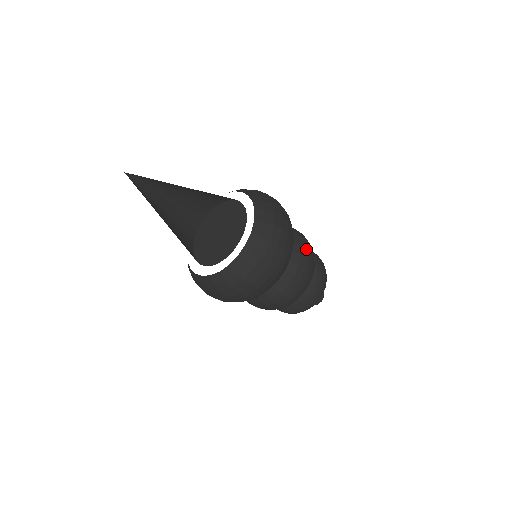
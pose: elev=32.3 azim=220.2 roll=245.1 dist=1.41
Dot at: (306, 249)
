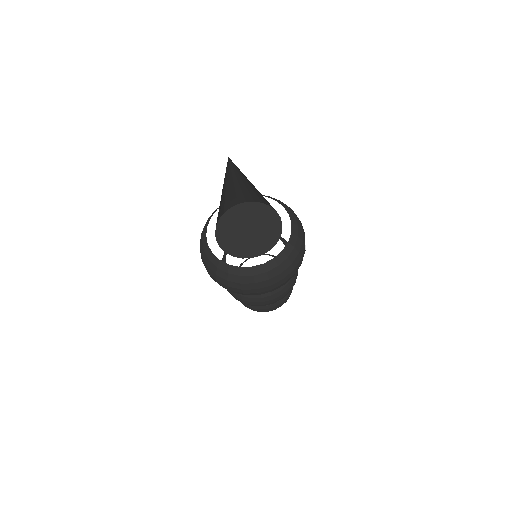
Dot at: occluded
